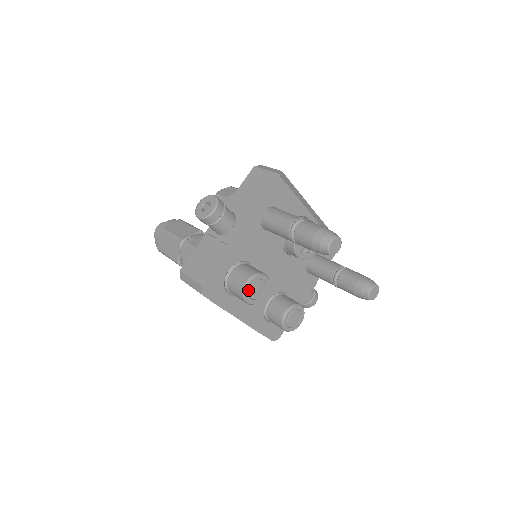
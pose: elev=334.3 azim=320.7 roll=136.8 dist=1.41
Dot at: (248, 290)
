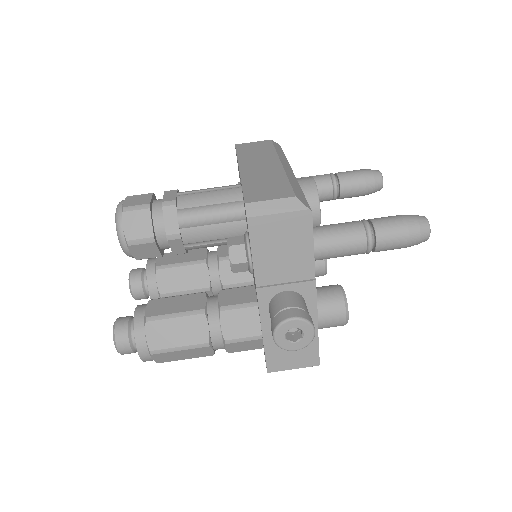
Dot at: (347, 318)
